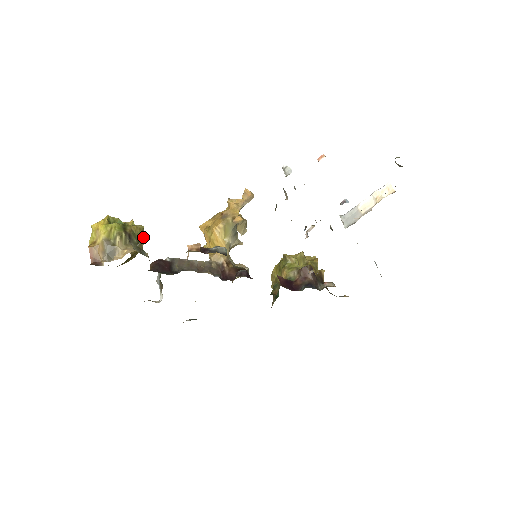
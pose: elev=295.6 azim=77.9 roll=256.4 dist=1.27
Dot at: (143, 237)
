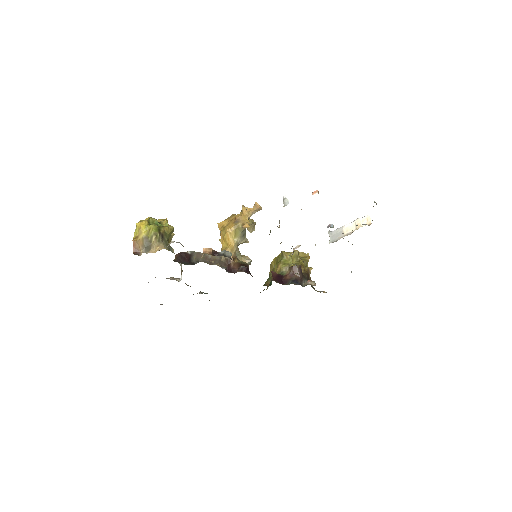
Dot at: (171, 241)
